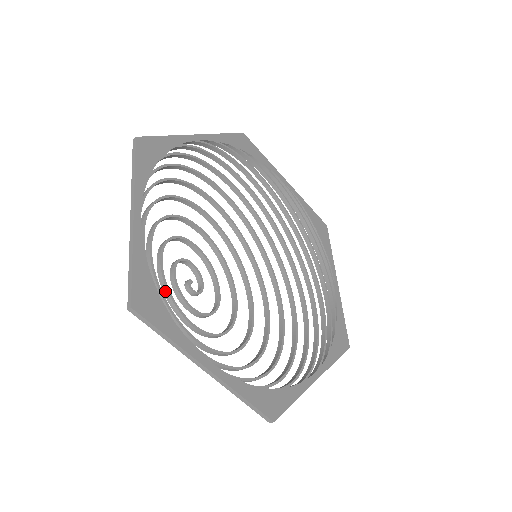
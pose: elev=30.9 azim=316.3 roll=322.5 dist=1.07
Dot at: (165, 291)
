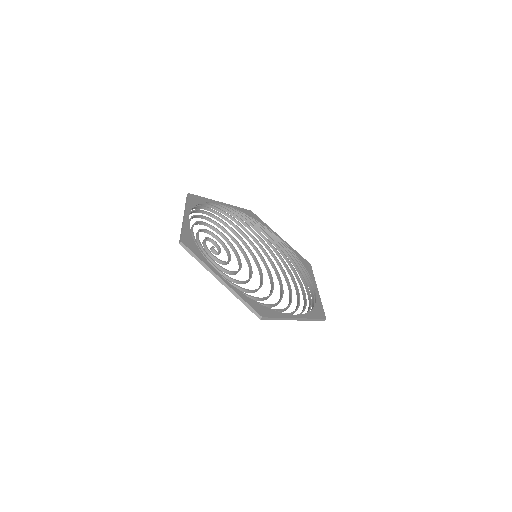
Dot at: (199, 245)
